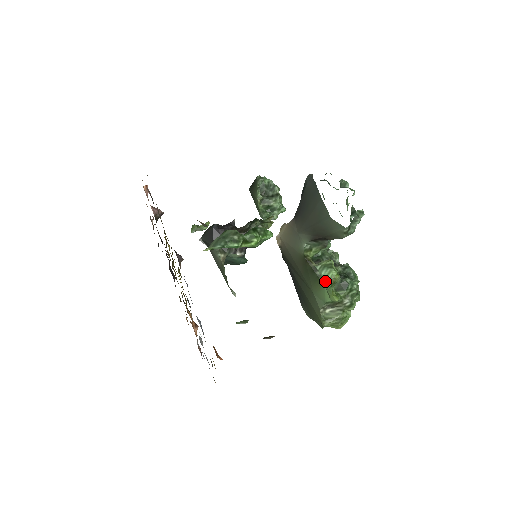
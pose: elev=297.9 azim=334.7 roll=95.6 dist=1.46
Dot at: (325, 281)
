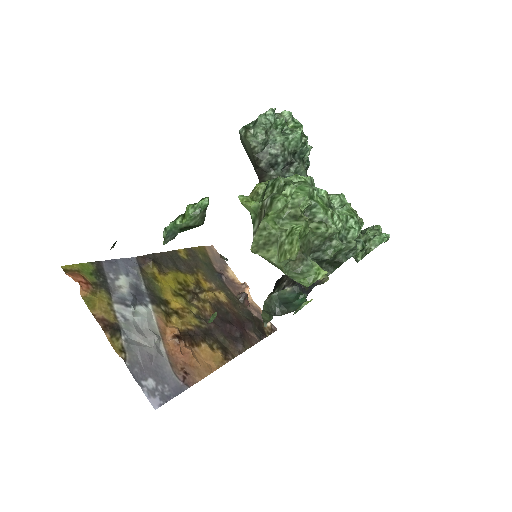
Dot at: occluded
